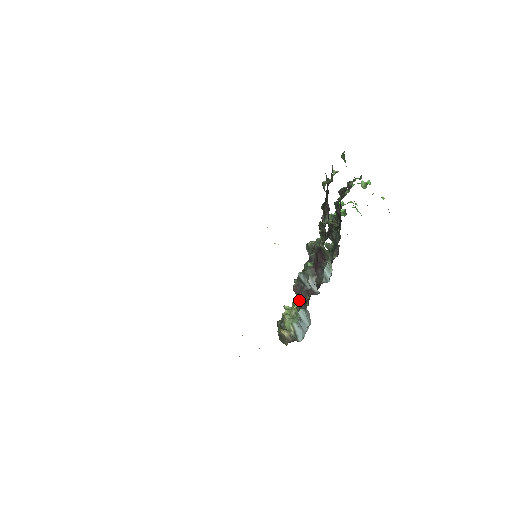
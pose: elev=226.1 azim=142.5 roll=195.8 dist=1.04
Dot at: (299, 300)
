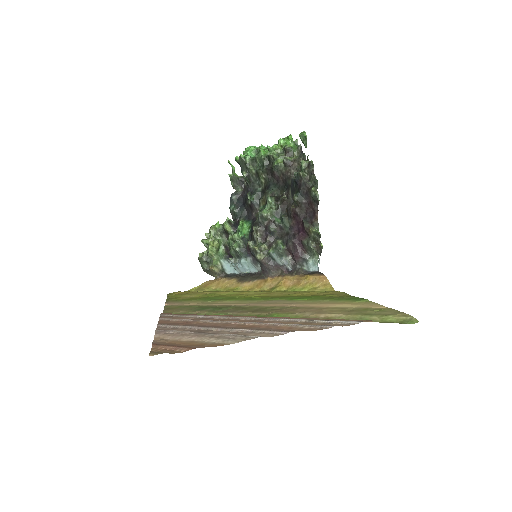
Dot at: (267, 270)
